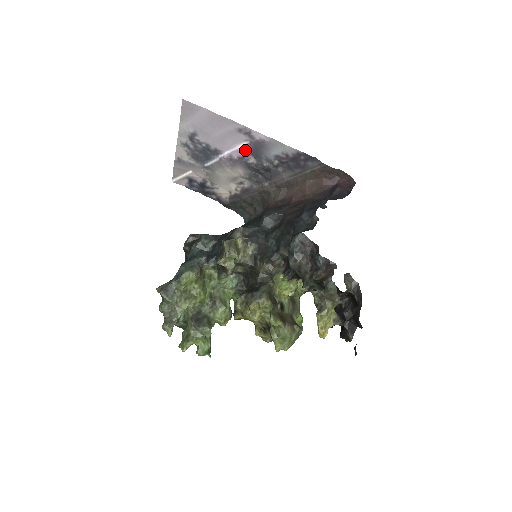
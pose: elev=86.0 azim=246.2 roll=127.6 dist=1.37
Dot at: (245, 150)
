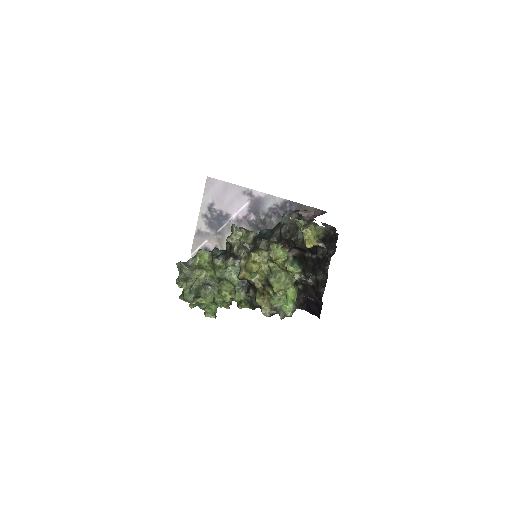
Dot at: (248, 209)
